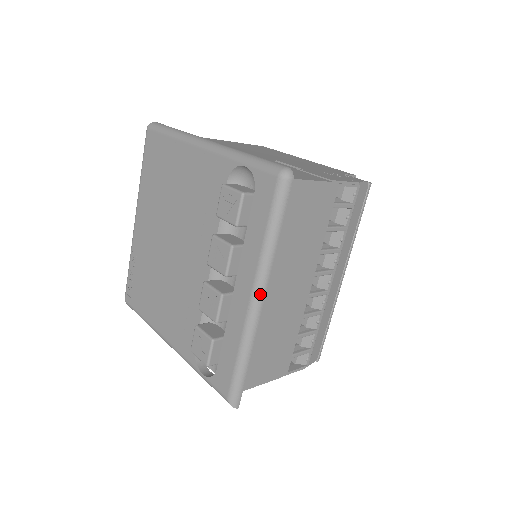
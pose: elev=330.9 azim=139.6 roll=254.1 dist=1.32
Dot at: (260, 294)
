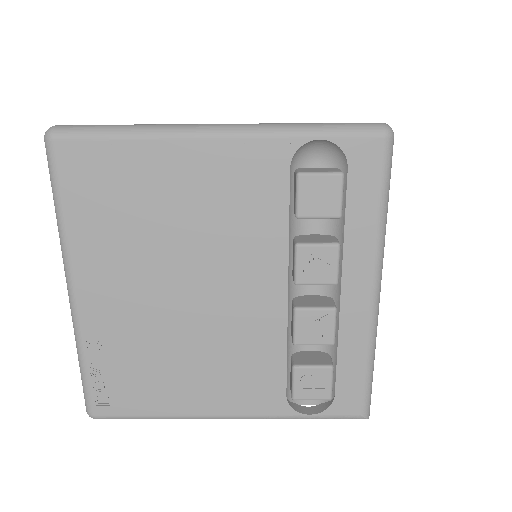
Dot at: (380, 282)
